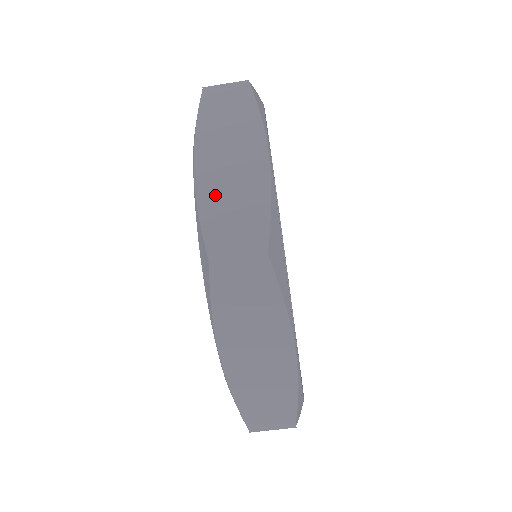
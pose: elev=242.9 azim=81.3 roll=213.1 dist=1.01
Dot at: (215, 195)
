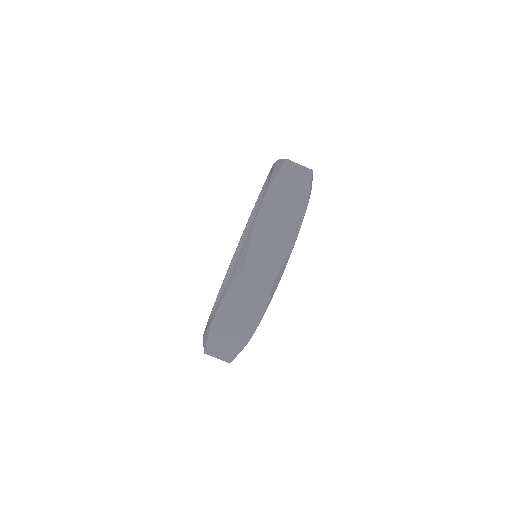
Dot at: occluded
